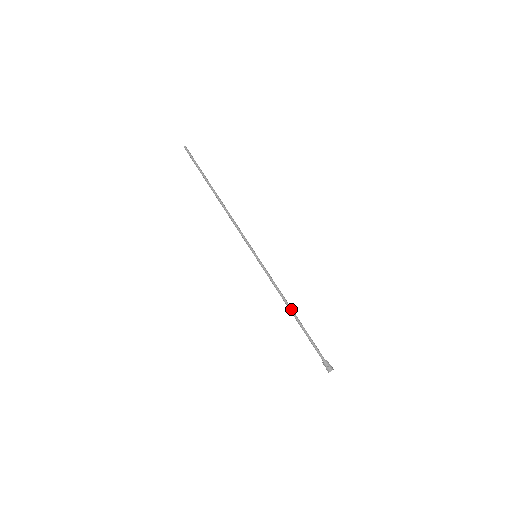
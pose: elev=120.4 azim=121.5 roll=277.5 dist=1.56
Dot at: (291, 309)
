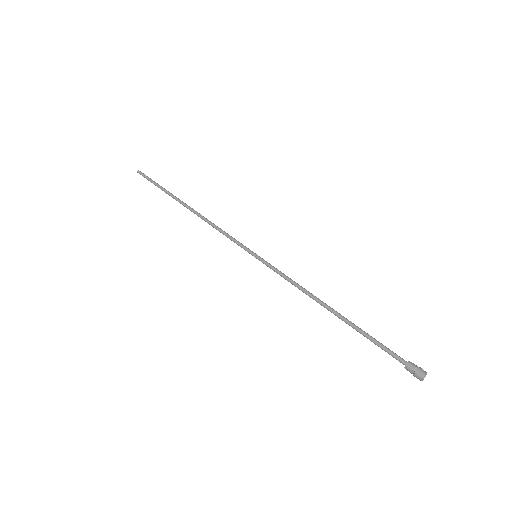
Dot at: occluded
